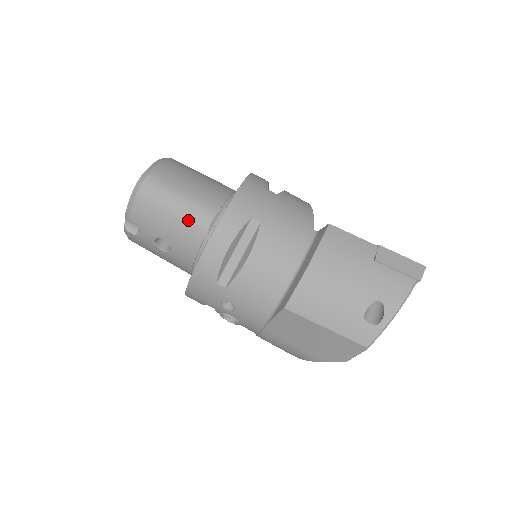
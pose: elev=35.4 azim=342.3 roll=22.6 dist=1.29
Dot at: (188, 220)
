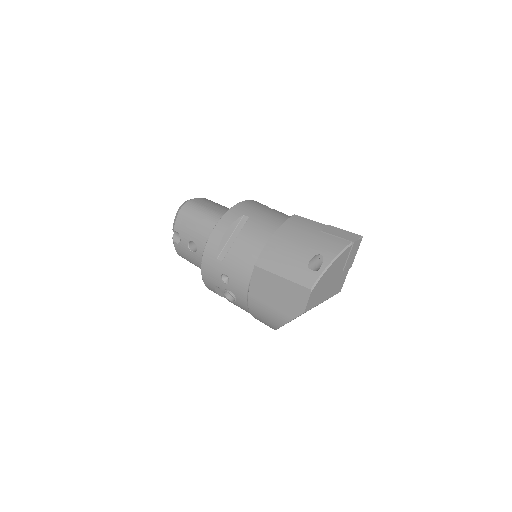
Dot at: (207, 224)
